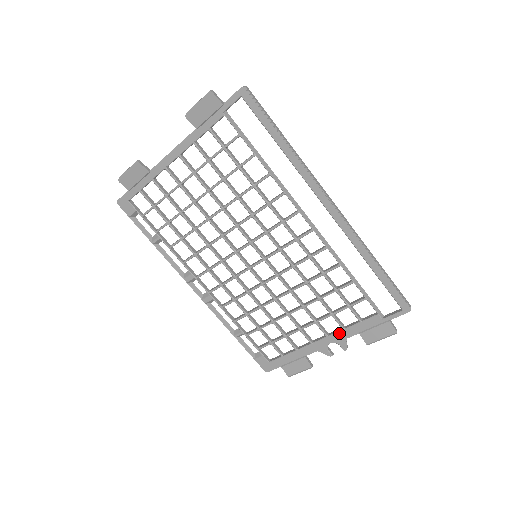
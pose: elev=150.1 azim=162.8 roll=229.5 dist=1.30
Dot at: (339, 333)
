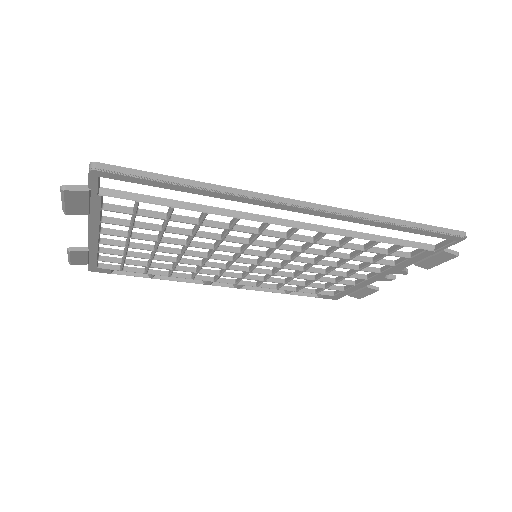
Dot at: (391, 269)
